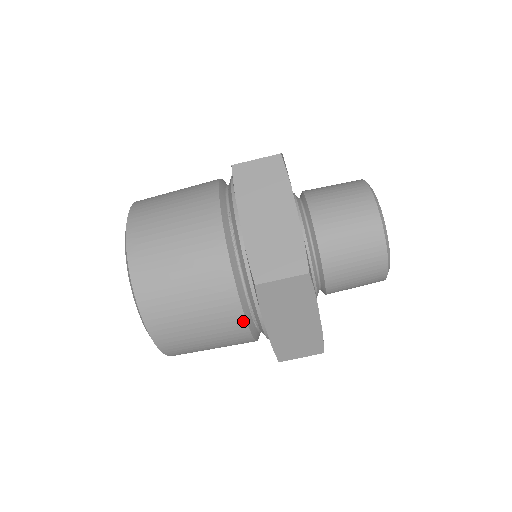
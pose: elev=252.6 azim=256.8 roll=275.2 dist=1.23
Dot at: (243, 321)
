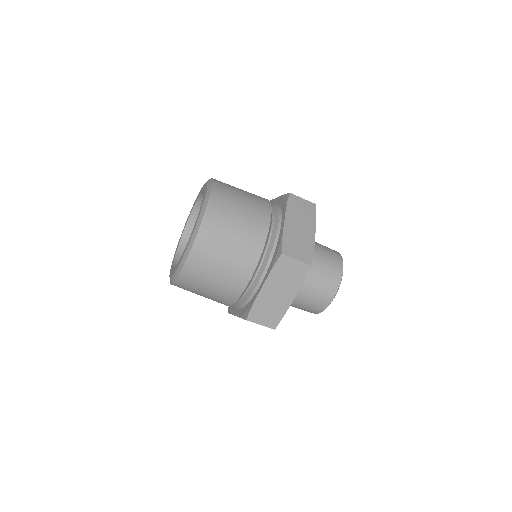
Dot at: (249, 277)
